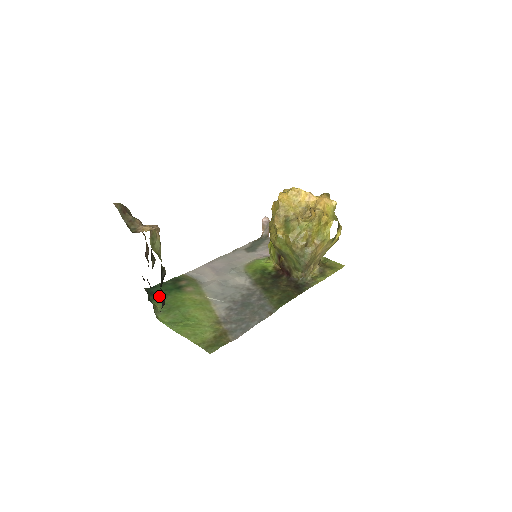
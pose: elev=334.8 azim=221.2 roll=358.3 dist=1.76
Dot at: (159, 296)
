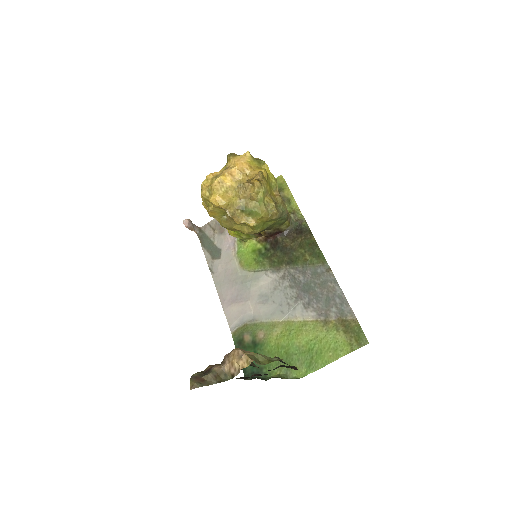
Dot at: (261, 368)
